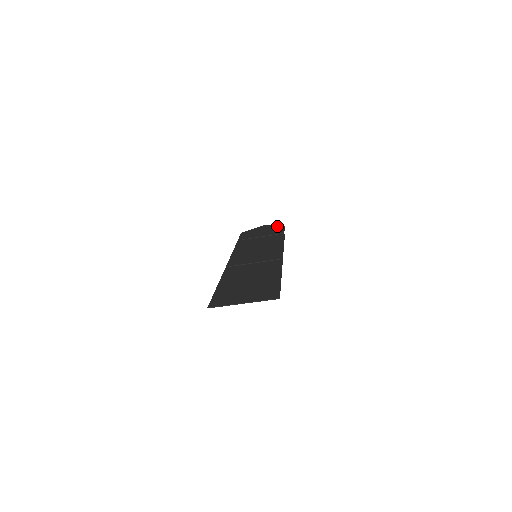
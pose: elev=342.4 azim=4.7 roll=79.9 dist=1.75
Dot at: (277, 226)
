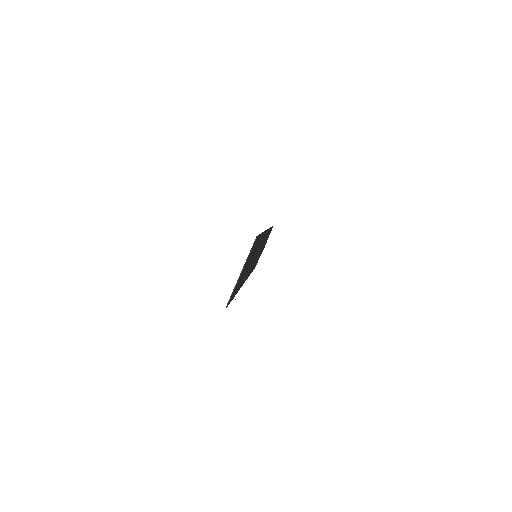
Dot at: occluded
